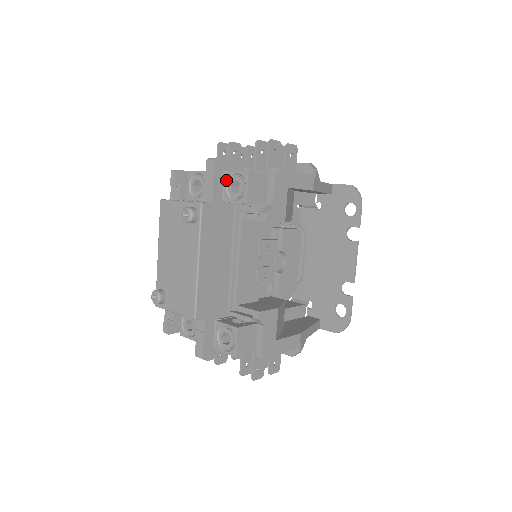
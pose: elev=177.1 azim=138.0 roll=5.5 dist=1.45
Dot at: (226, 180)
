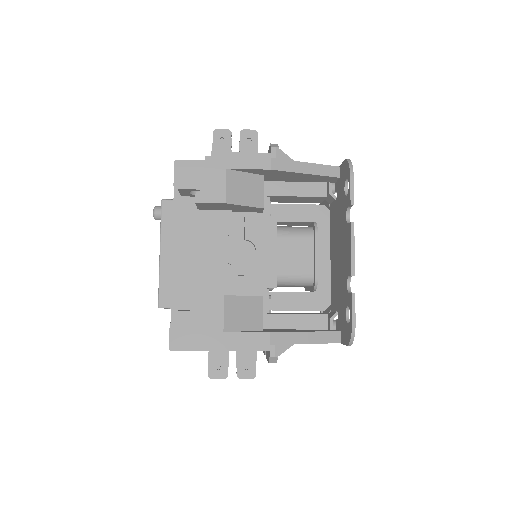
Dot at: occluded
